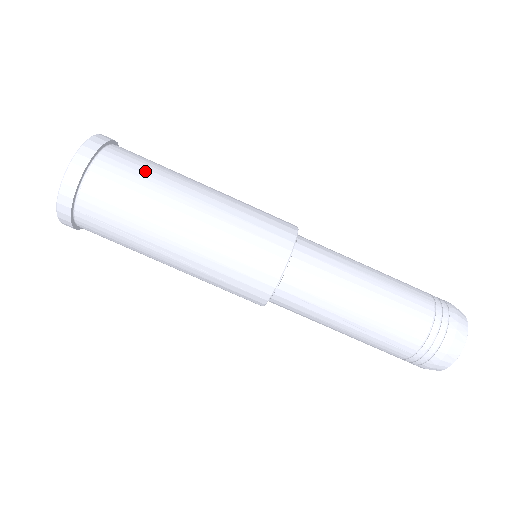
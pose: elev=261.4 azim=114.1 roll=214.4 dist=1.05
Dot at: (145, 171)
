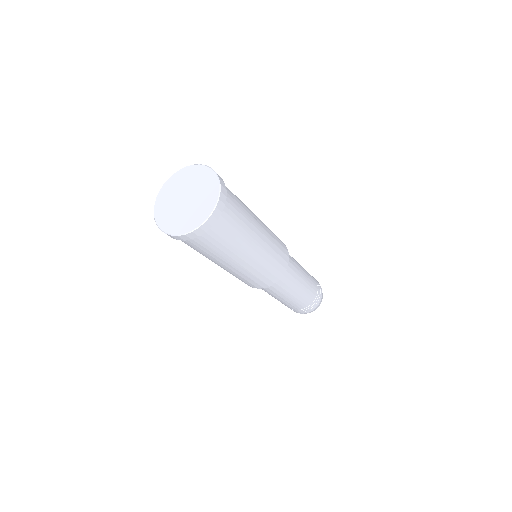
Dot at: (233, 237)
